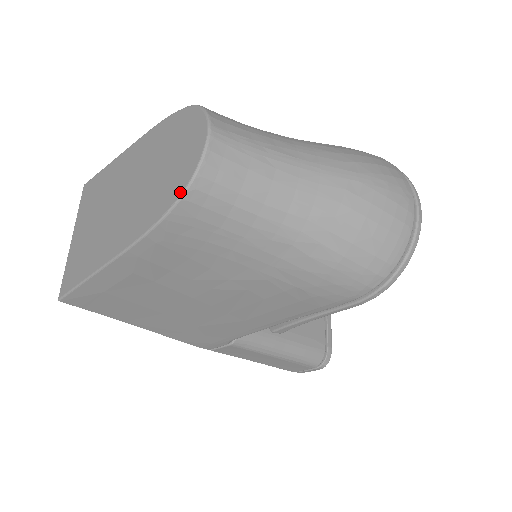
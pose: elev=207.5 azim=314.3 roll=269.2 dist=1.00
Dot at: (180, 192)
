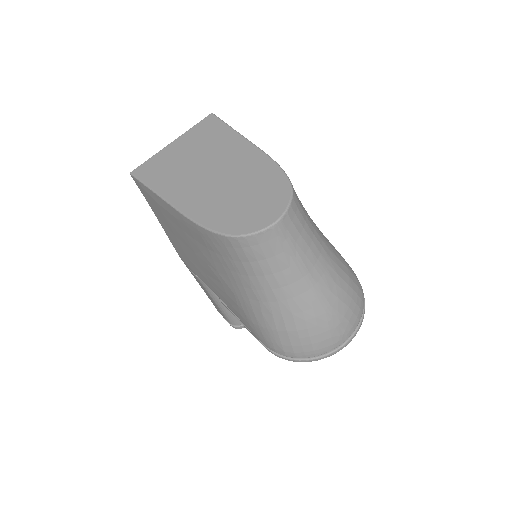
Dot at: (230, 233)
